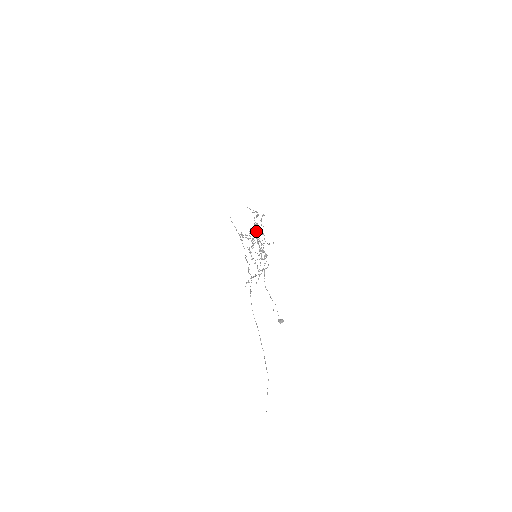
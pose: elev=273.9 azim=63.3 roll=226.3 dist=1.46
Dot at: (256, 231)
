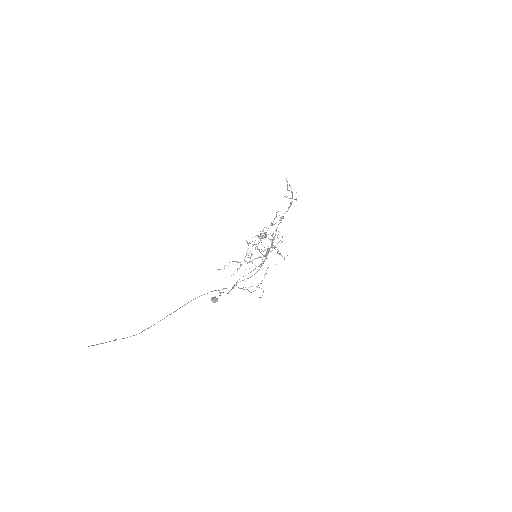
Dot at: (278, 242)
